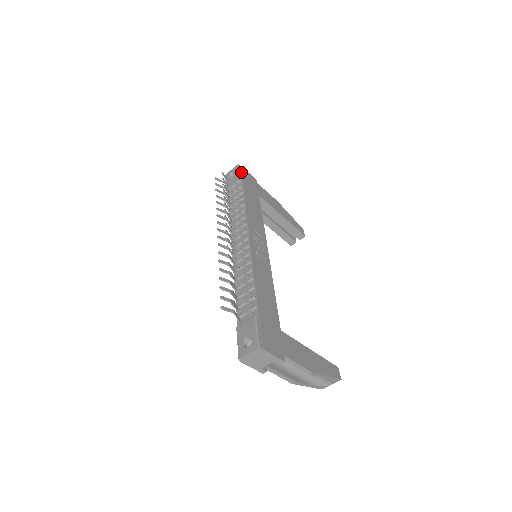
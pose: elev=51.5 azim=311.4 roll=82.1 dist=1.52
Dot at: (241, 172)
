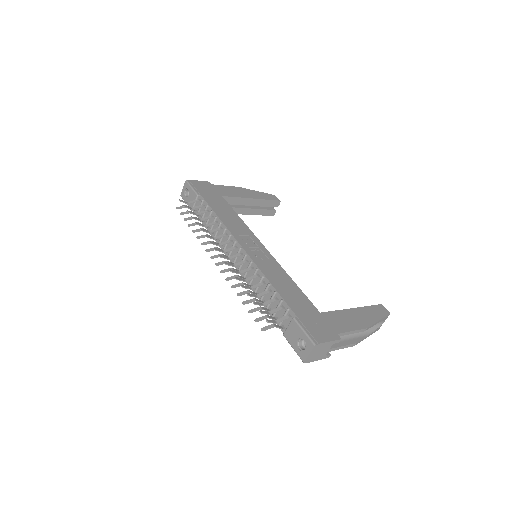
Dot at: (193, 186)
